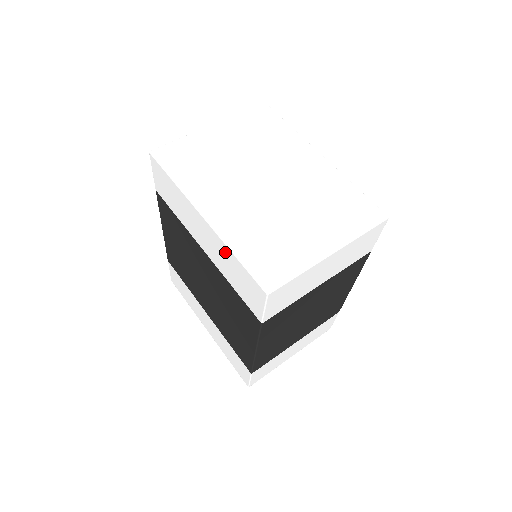
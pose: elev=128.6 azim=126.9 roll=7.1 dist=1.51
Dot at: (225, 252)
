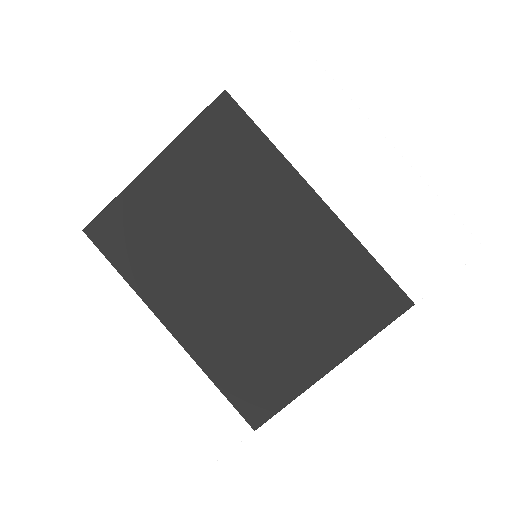
Dot at: (408, 192)
